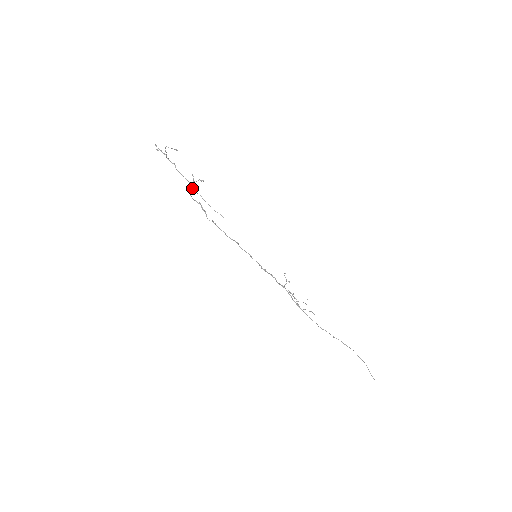
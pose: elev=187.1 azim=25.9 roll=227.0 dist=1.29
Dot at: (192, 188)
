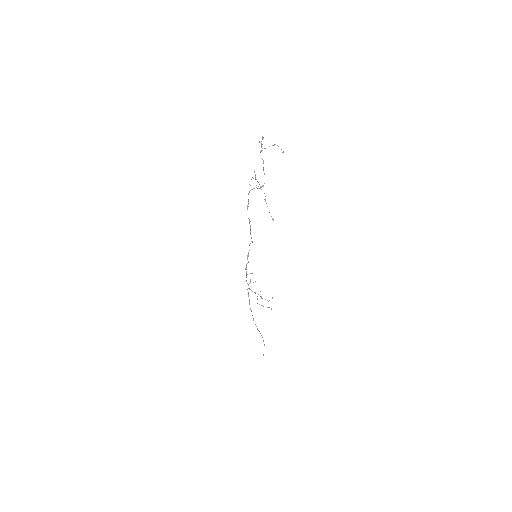
Dot at: occluded
